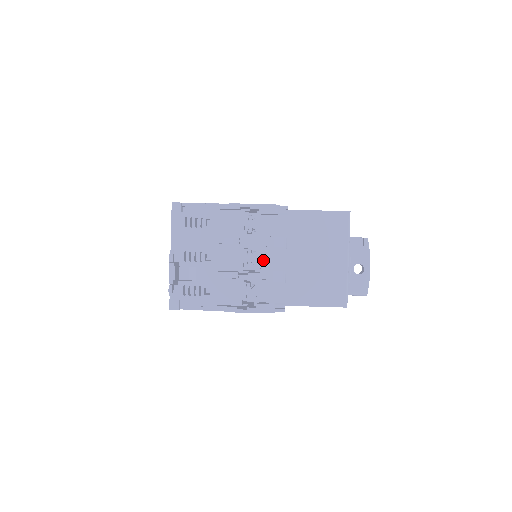
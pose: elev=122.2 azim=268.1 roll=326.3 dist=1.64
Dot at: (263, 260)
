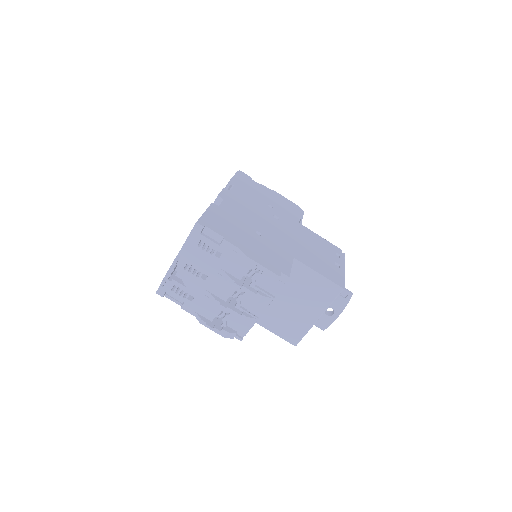
Dot at: (246, 301)
